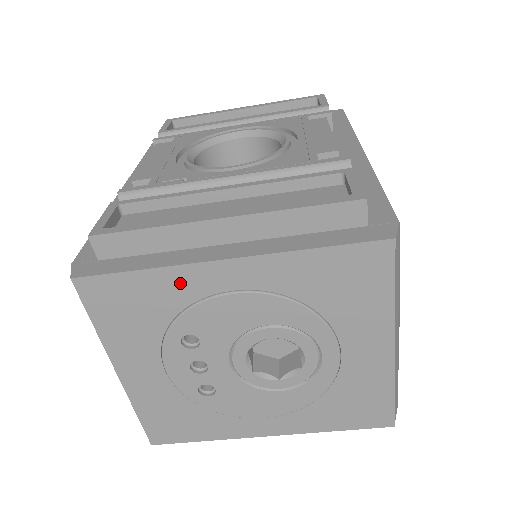
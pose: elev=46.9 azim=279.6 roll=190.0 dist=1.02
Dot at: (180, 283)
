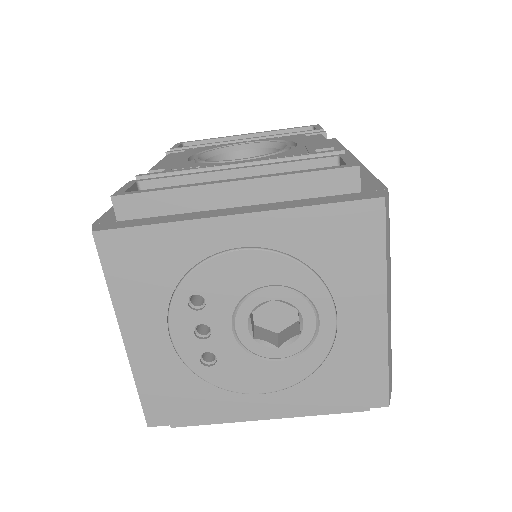
Dot at: (192, 239)
